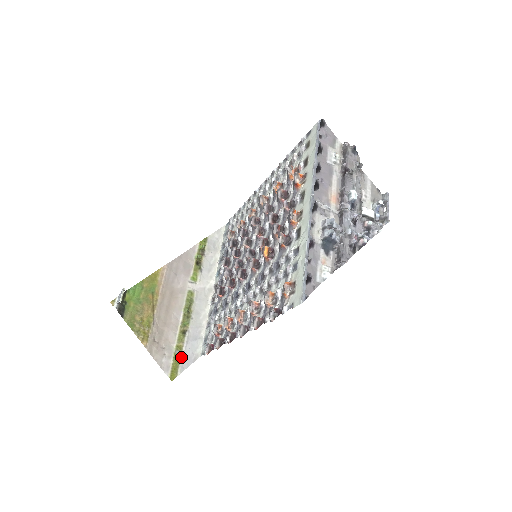
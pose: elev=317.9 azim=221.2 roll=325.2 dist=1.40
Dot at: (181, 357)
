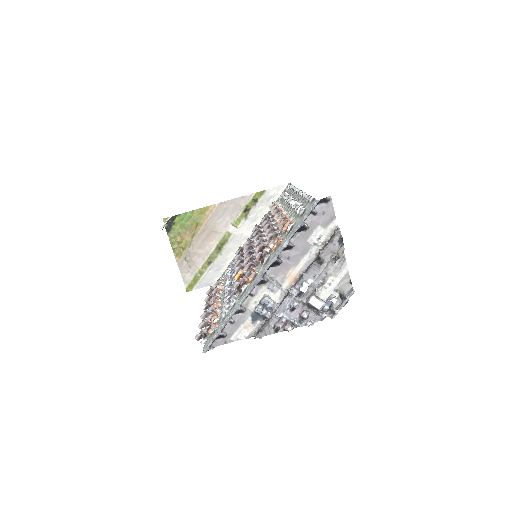
Dot at: (200, 279)
